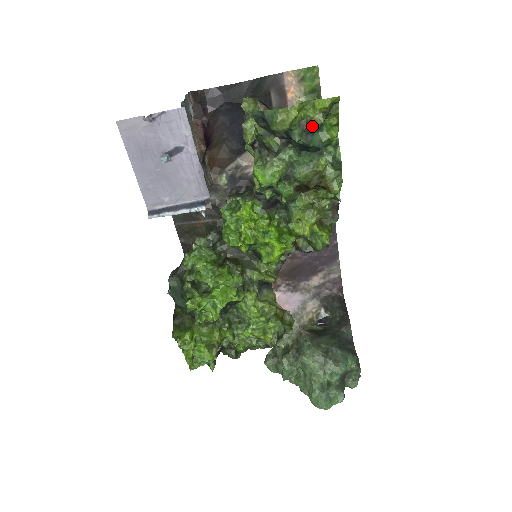
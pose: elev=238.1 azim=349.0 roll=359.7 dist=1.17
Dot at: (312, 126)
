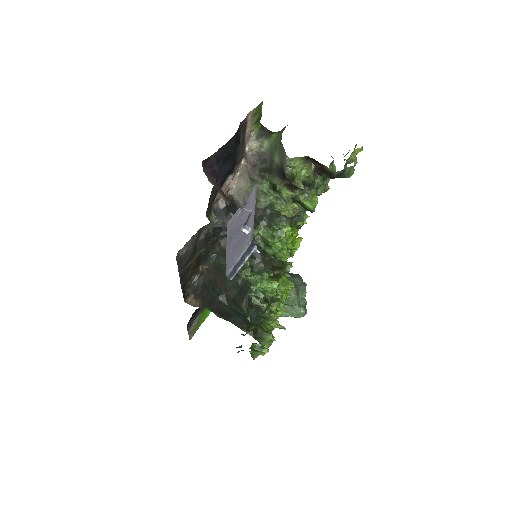
Dot at: occluded
